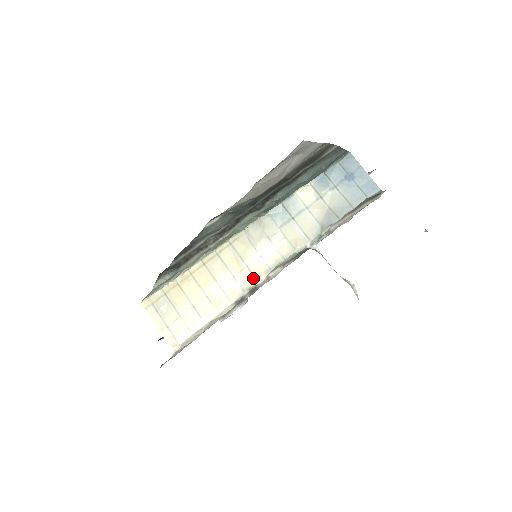
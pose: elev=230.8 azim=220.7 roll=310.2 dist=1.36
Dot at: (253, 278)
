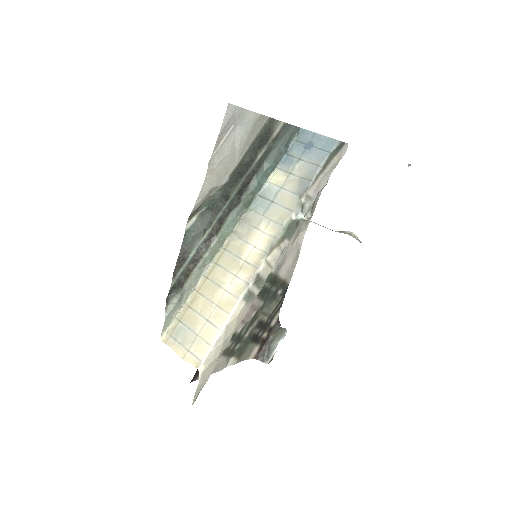
Dot at: (253, 268)
